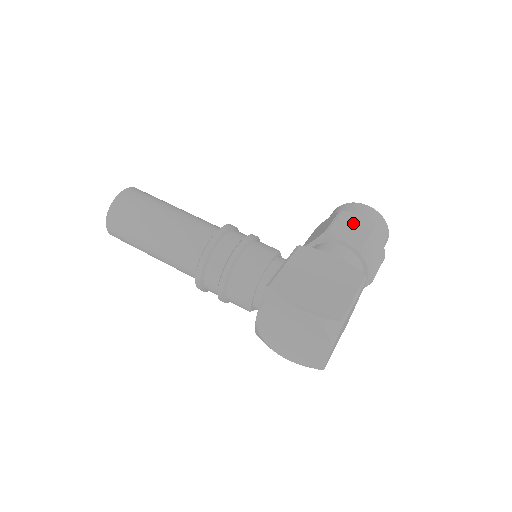
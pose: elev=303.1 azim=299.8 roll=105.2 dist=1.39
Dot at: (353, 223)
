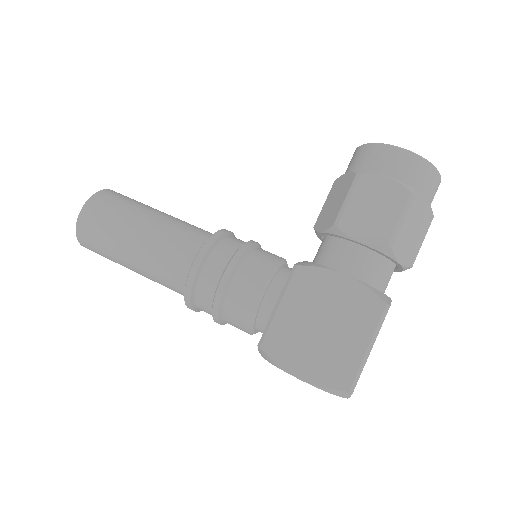
Dot at: (375, 199)
